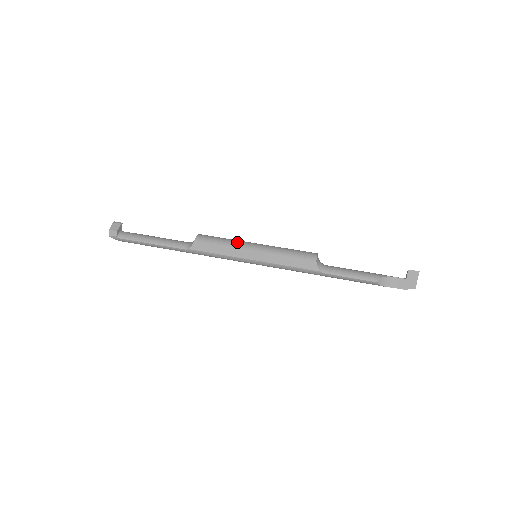
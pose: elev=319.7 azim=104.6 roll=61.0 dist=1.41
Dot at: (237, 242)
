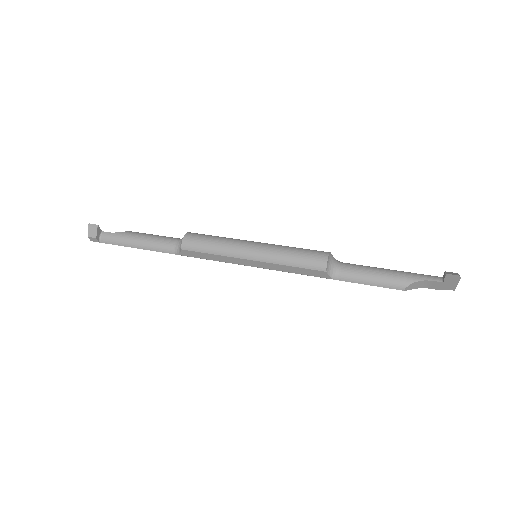
Dot at: (229, 248)
